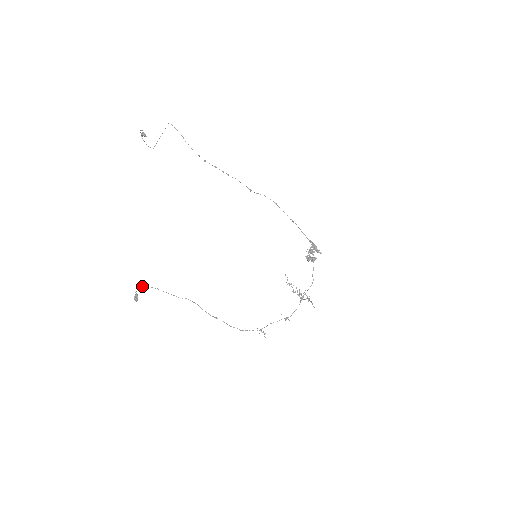
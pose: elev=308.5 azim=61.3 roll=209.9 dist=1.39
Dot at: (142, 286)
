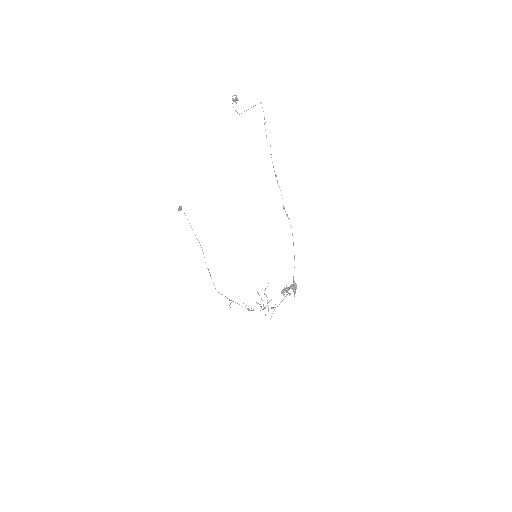
Dot at: occluded
